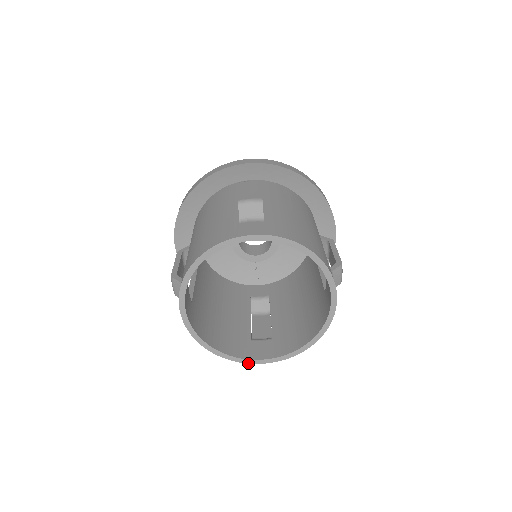
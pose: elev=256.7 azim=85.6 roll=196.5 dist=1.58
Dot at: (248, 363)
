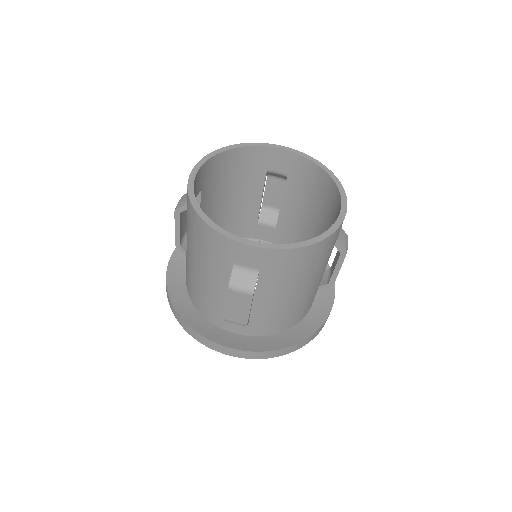
Dot at: (232, 239)
